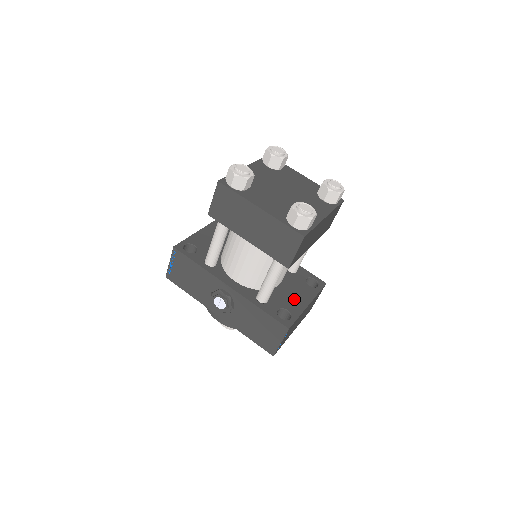
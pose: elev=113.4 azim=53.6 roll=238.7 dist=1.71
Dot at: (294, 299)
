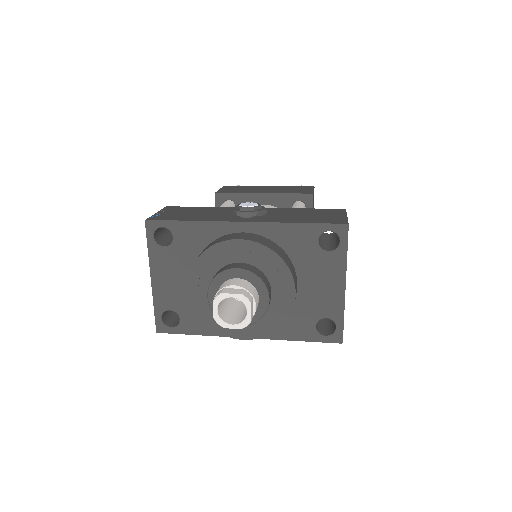
Dot at: occluded
